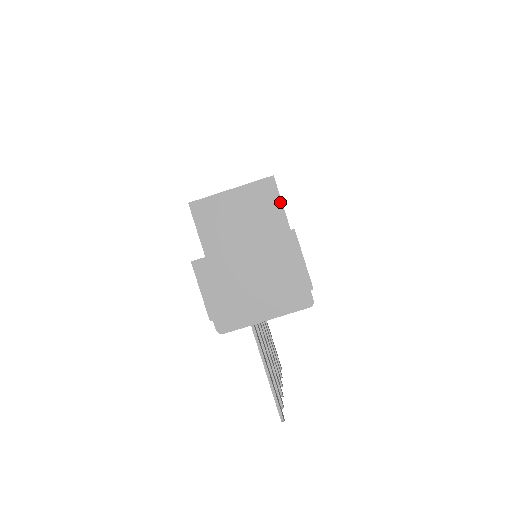
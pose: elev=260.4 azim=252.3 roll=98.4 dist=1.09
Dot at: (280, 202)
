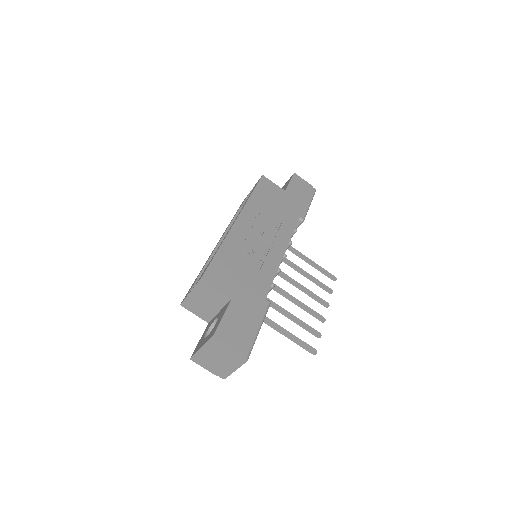
Dot at: (215, 288)
